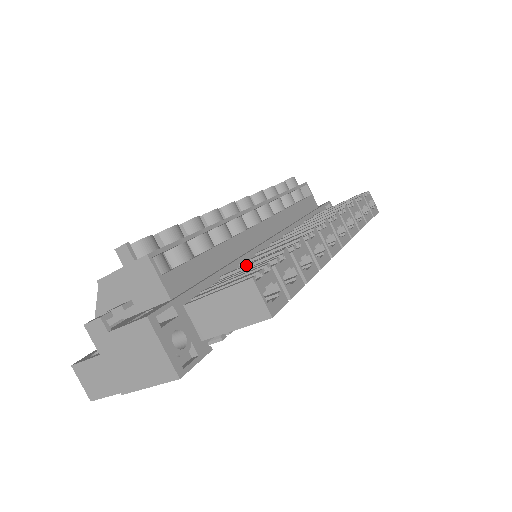
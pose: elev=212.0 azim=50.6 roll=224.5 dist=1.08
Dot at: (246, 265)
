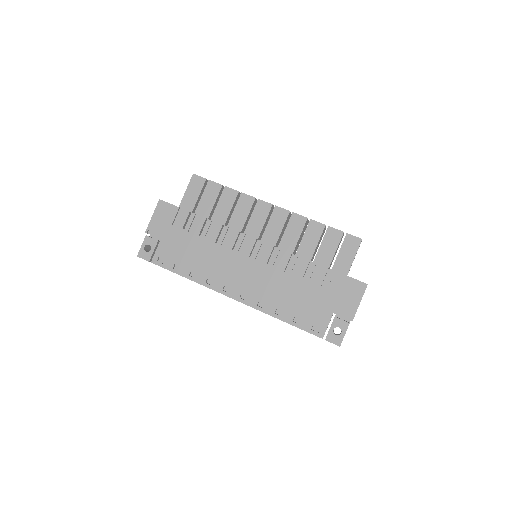
Dot at: occluded
